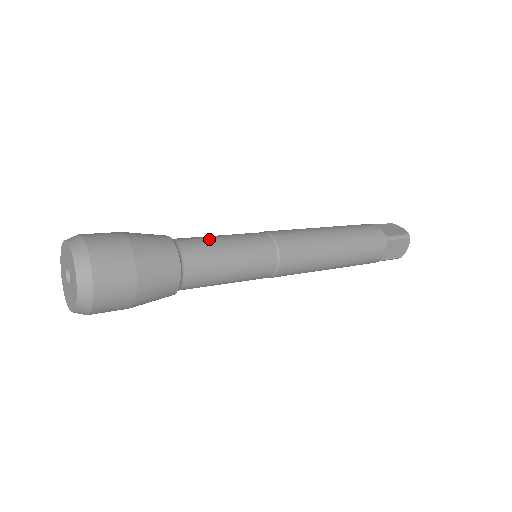
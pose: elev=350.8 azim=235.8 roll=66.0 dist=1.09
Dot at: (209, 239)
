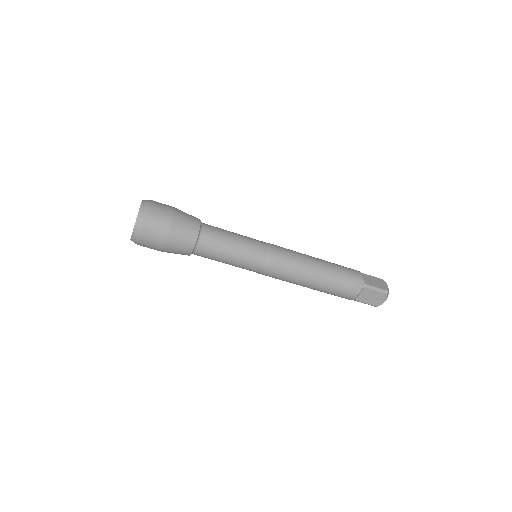
Dot at: occluded
